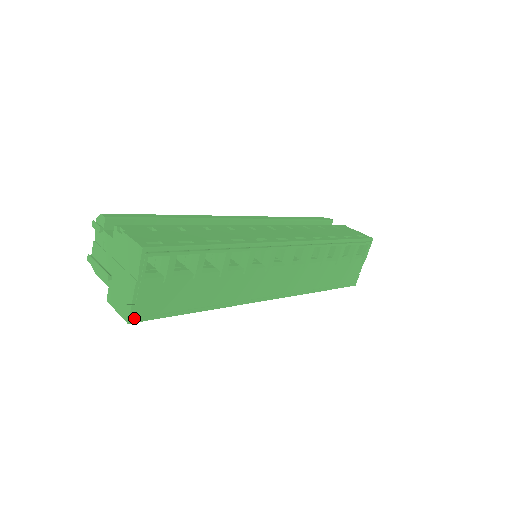
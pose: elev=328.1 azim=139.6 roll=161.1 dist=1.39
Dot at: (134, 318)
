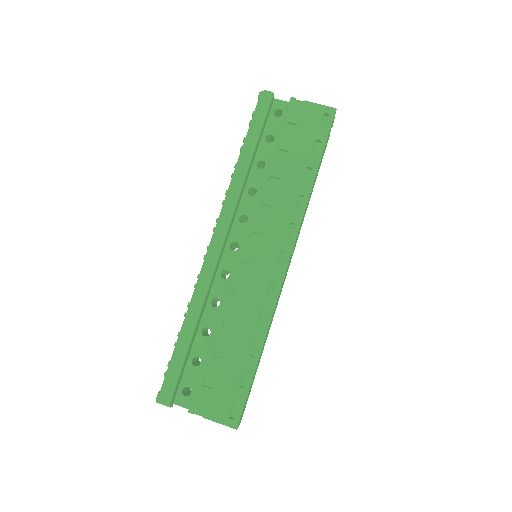
Dot at: occluded
